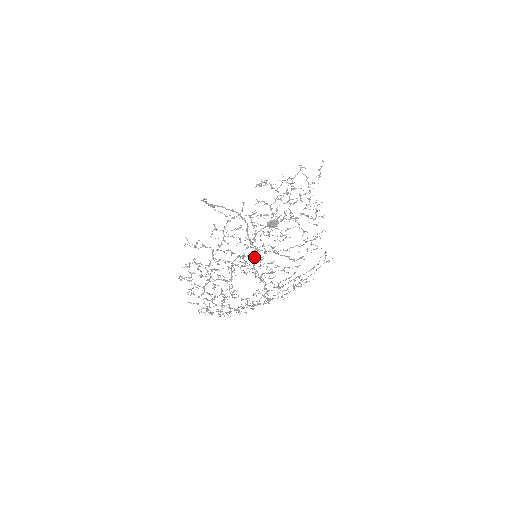
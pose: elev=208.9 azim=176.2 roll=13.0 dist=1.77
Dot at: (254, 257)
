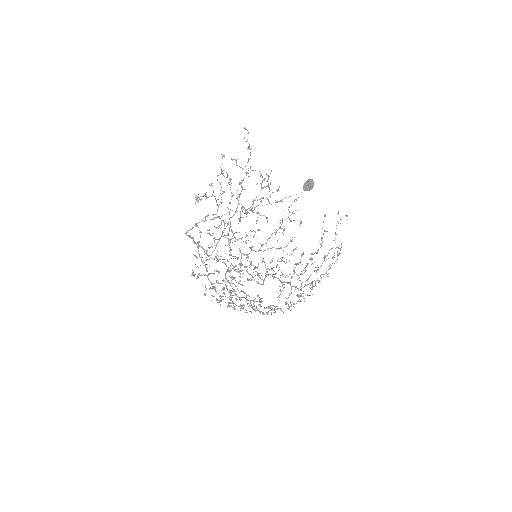
Dot at: occluded
